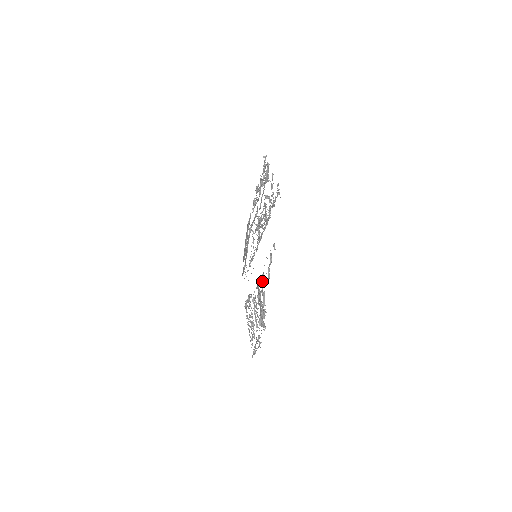
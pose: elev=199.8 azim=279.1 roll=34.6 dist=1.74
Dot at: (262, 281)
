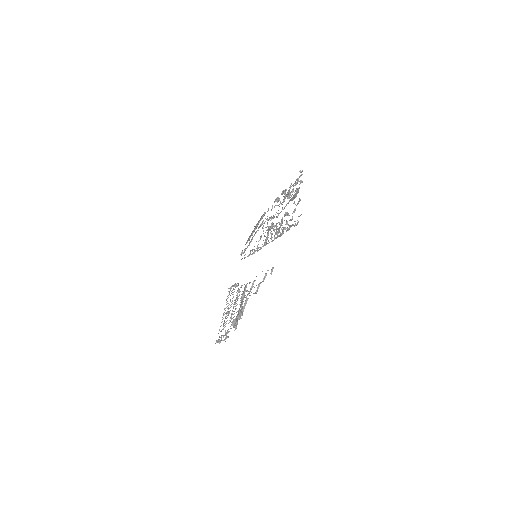
Dot at: (250, 288)
